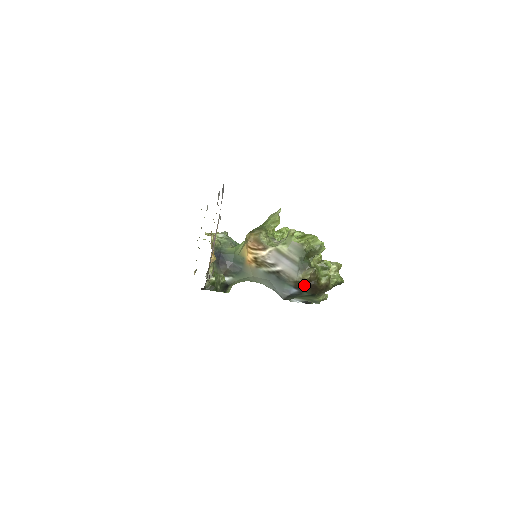
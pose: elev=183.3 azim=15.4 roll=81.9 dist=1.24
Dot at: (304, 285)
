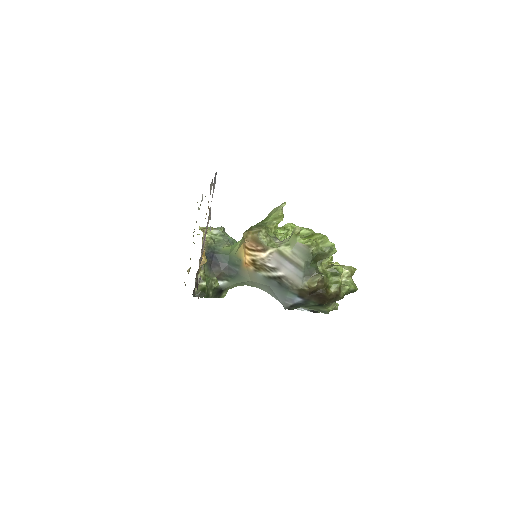
Dot at: (310, 294)
